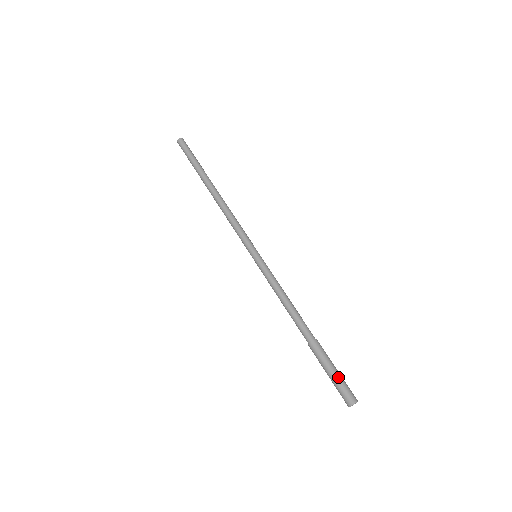
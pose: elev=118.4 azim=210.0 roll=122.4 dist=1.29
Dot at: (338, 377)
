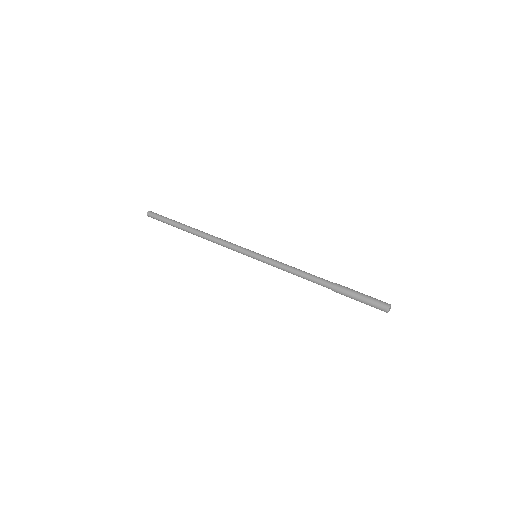
Dot at: occluded
